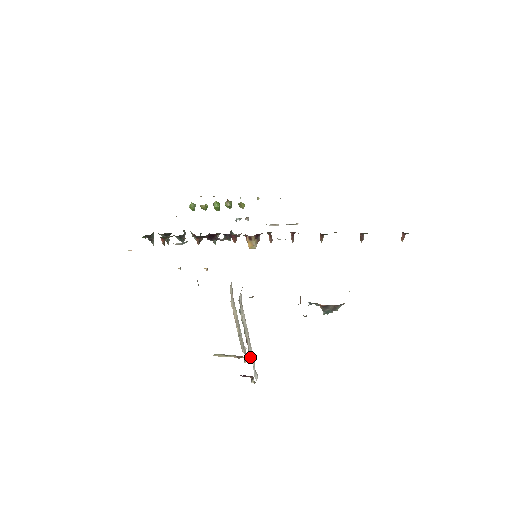
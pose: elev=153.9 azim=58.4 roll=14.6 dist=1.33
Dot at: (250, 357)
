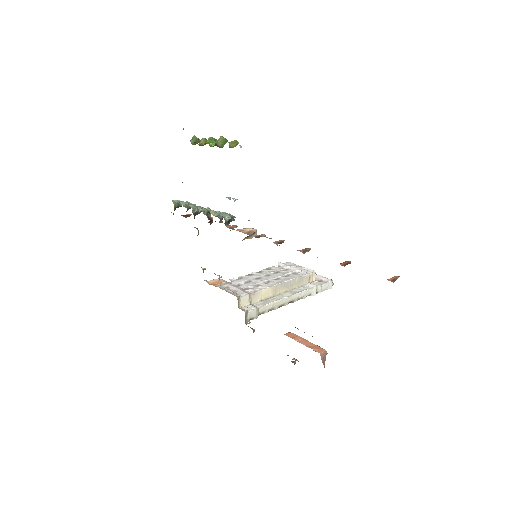
Dot at: (307, 295)
